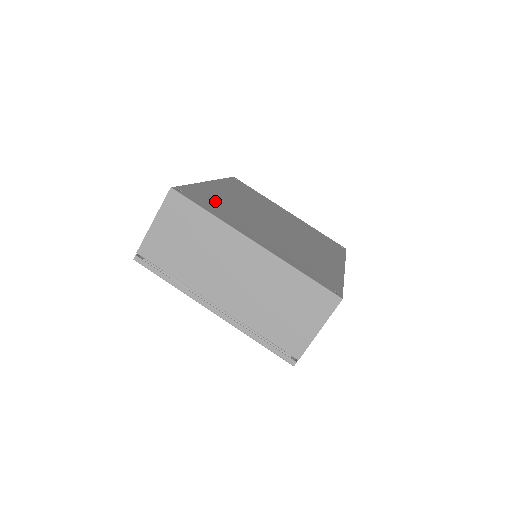
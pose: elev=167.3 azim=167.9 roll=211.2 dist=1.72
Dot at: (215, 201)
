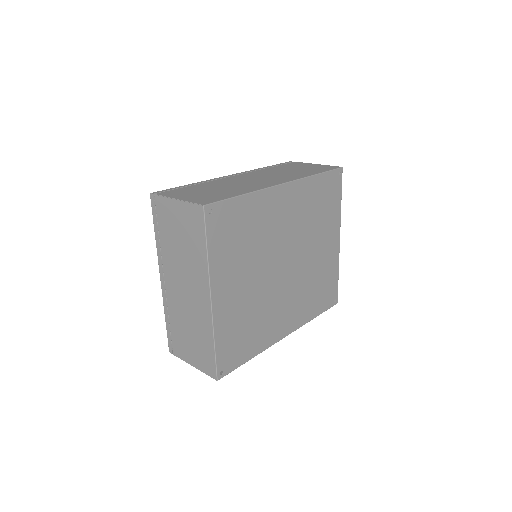
Dot at: (242, 228)
